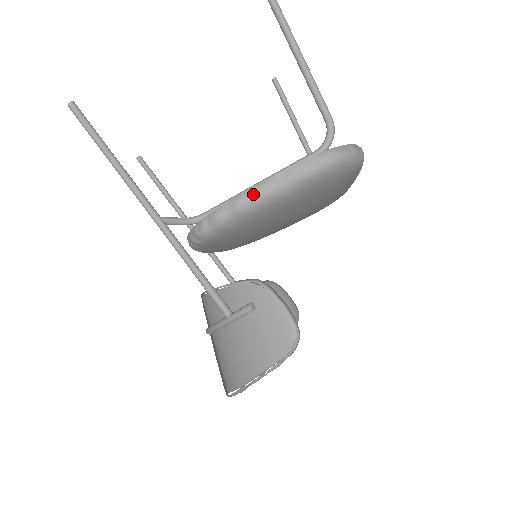
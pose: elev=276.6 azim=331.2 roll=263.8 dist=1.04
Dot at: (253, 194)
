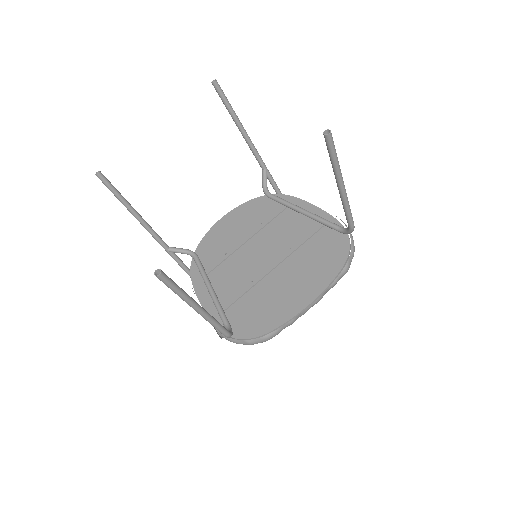
Dot at: occluded
